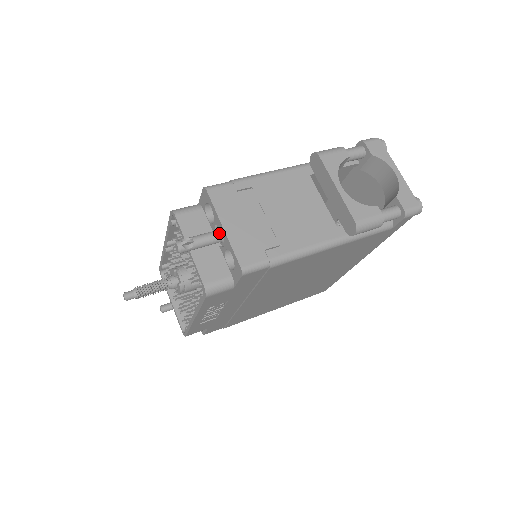
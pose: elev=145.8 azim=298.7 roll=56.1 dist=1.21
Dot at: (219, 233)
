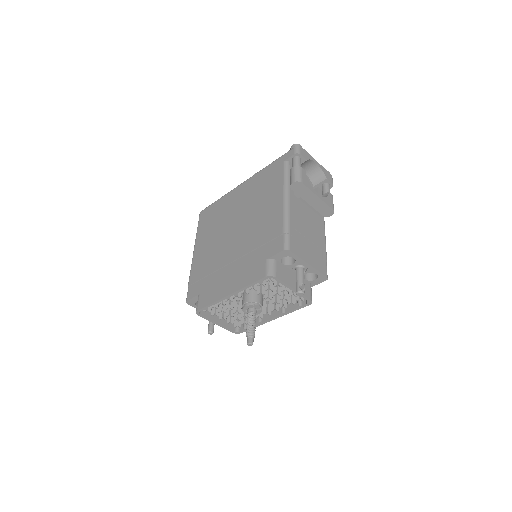
Dot at: (303, 268)
